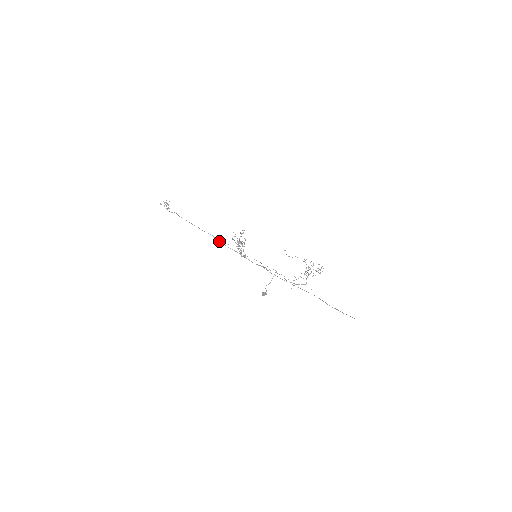
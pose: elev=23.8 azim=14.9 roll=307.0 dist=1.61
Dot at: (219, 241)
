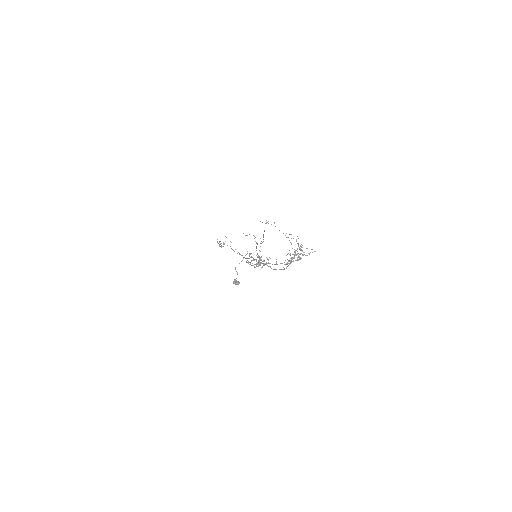
Dot at: (232, 249)
